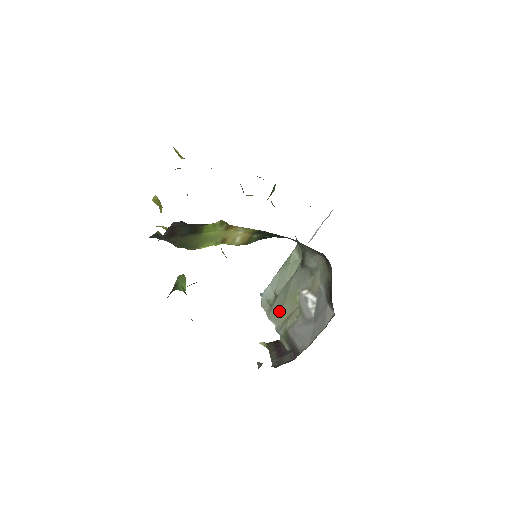
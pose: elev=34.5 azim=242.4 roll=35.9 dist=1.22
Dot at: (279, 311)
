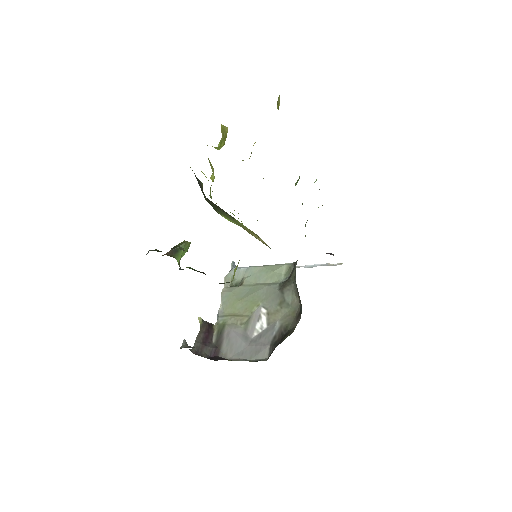
Dot at: (233, 301)
